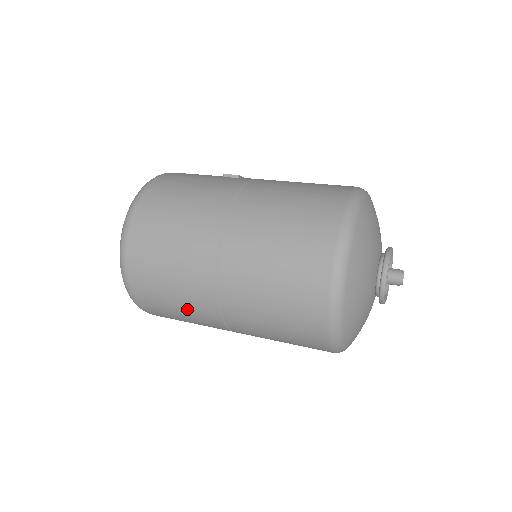
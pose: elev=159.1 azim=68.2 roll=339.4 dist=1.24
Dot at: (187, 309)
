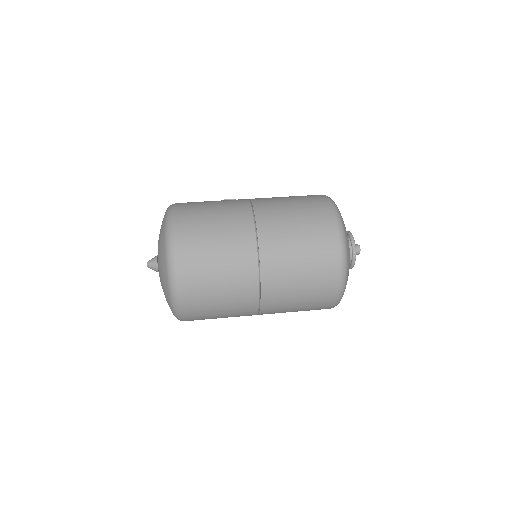
Dot at: (230, 288)
